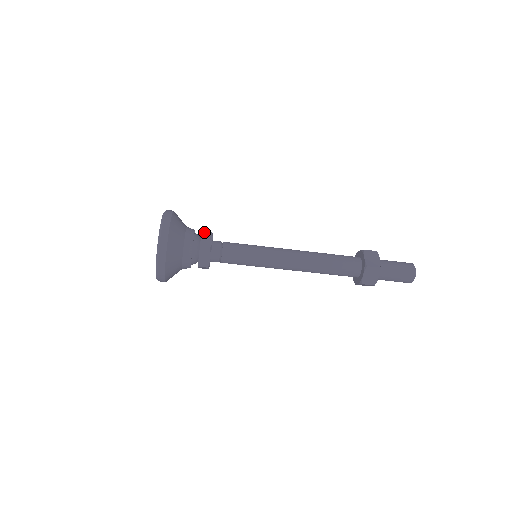
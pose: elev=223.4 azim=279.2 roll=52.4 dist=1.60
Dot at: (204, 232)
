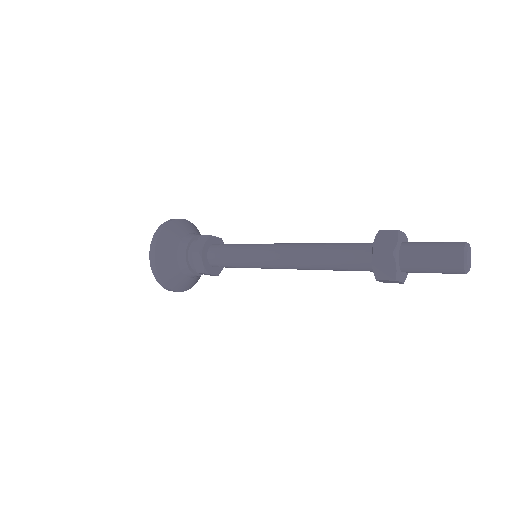
Dot at: (201, 236)
